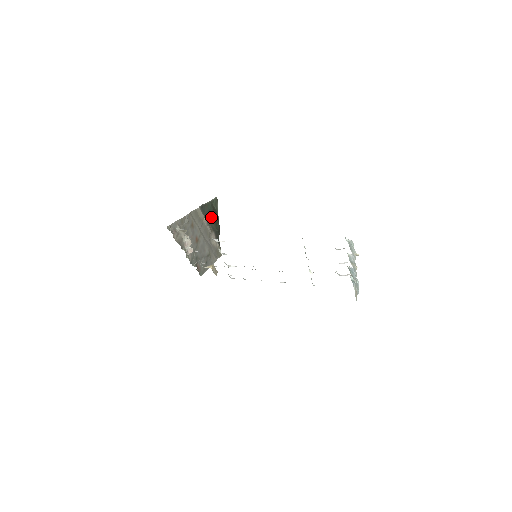
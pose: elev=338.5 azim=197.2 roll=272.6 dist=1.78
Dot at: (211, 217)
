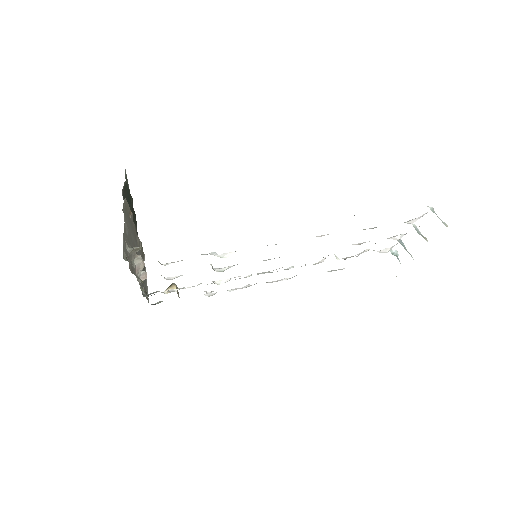
Dot at: (129, 205)
